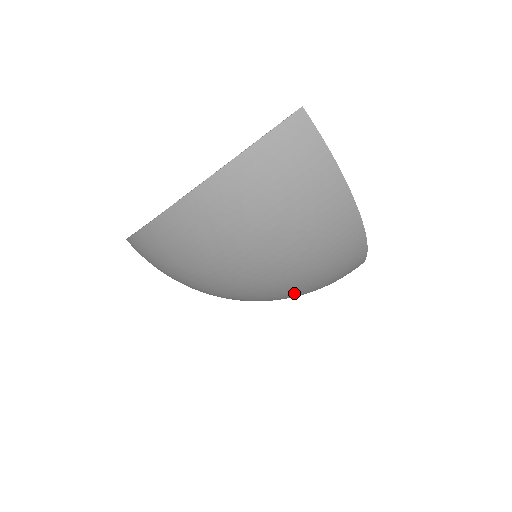
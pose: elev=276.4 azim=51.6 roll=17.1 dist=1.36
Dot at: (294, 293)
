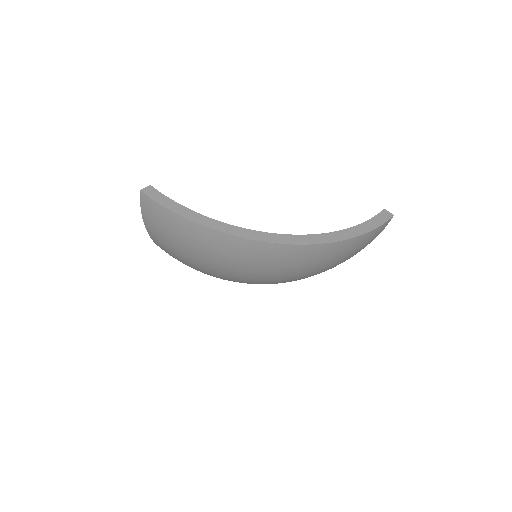
Dot at: (300, 278)
